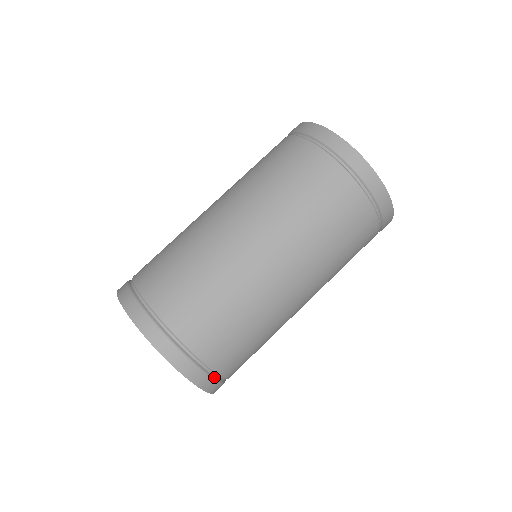
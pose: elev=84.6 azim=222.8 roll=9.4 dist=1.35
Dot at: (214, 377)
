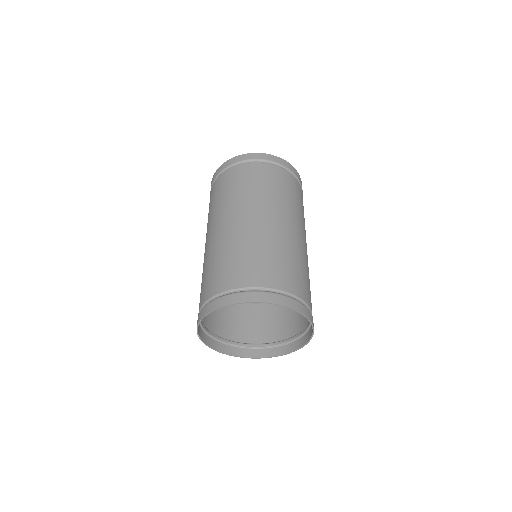
Dot at: (300, 302)
